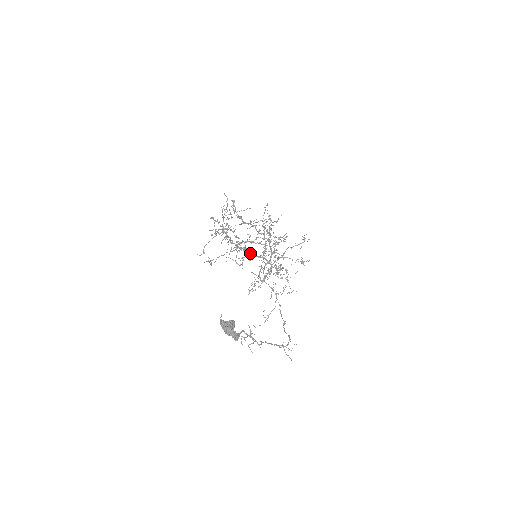
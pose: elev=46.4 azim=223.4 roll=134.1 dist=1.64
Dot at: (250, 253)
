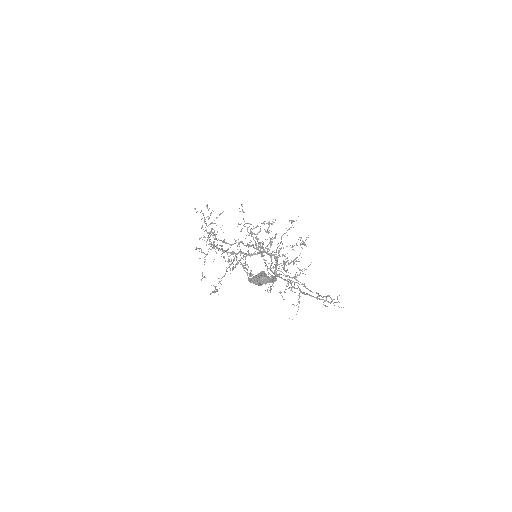
Dot at: (249, 254)
